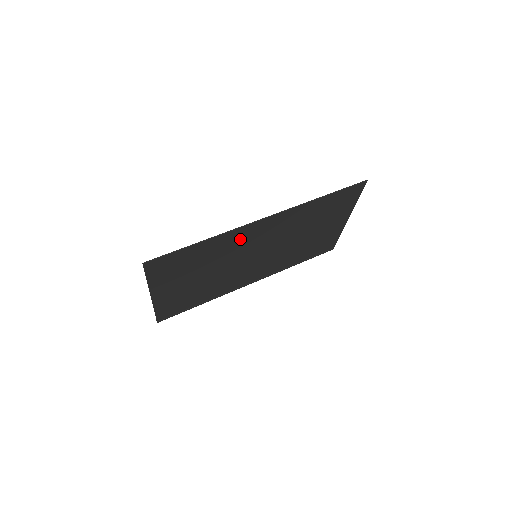
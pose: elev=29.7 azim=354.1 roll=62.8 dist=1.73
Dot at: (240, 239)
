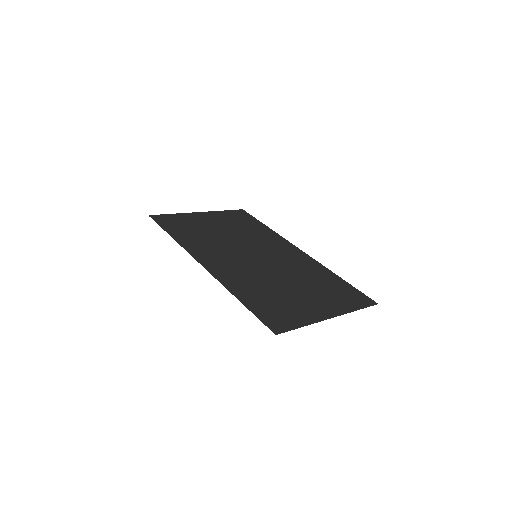
Dot at: (207, 251)
